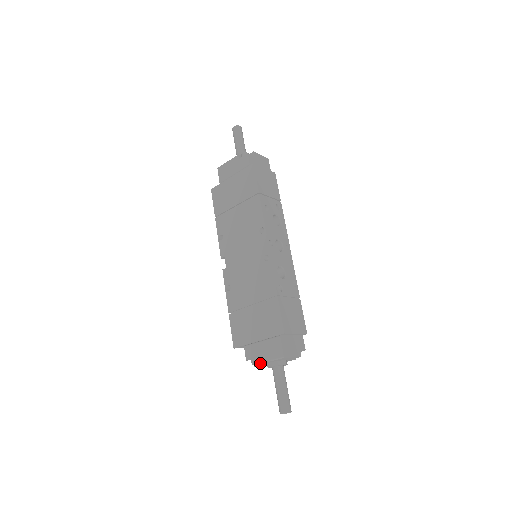
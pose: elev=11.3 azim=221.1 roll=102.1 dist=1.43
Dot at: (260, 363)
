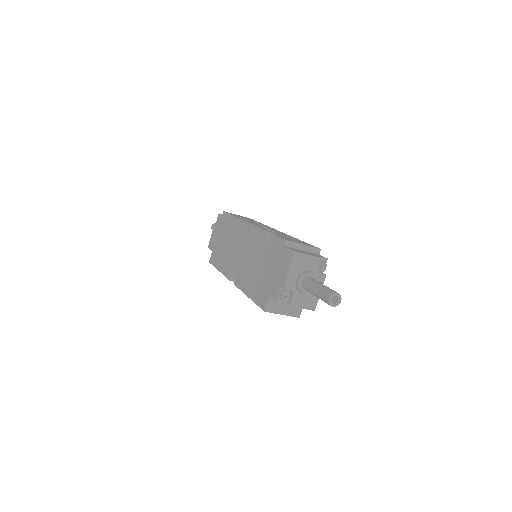
Dot at: (285, 285)
